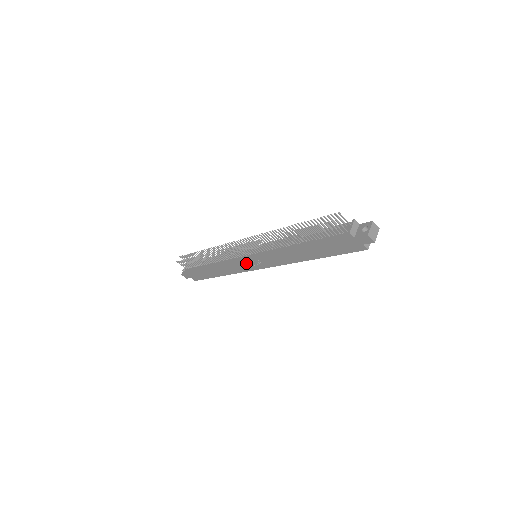
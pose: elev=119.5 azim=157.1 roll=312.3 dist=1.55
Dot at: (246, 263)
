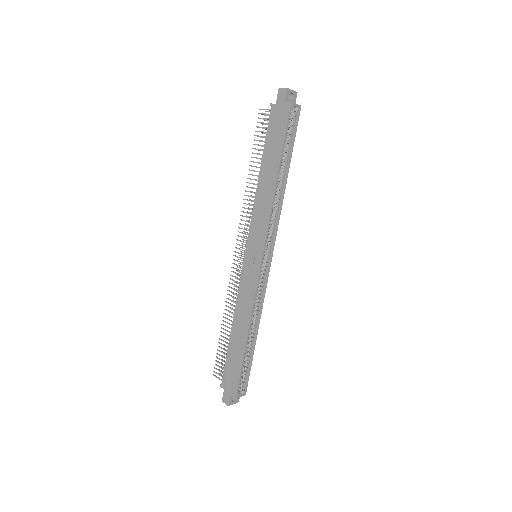
Dot at: (249, 270)
